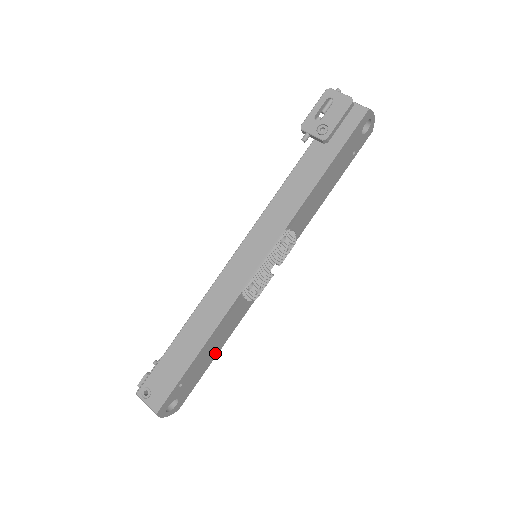
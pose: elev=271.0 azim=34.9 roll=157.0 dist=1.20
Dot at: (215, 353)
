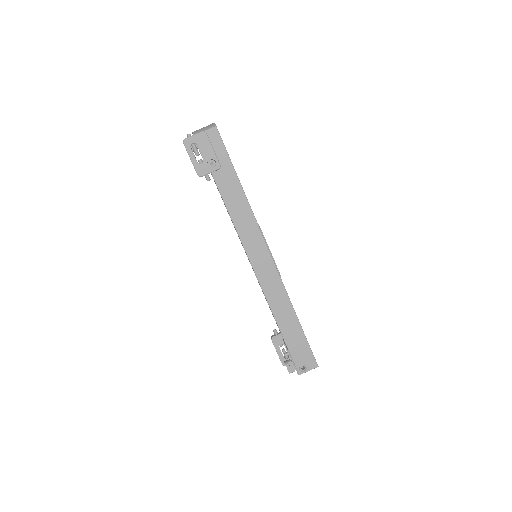
Dot at: occluded
